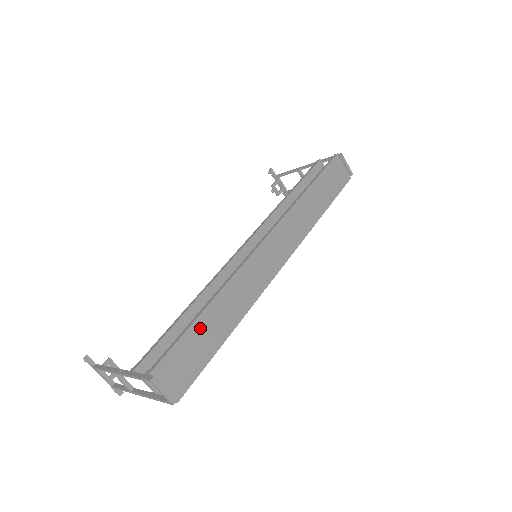
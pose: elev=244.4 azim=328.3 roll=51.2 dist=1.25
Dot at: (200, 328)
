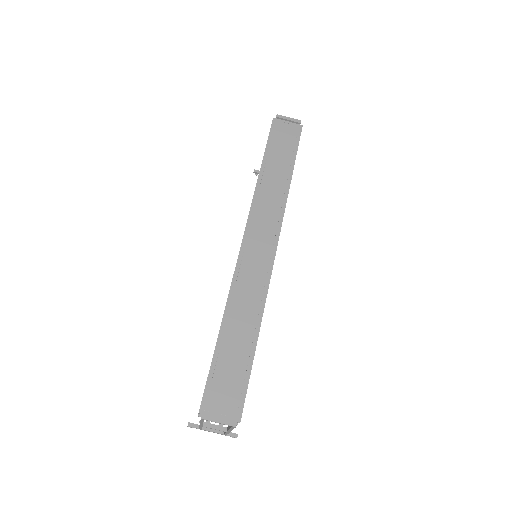
Dot at: (224, 351)
